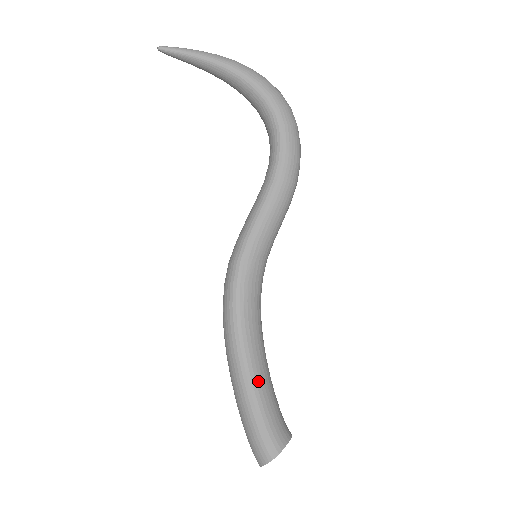
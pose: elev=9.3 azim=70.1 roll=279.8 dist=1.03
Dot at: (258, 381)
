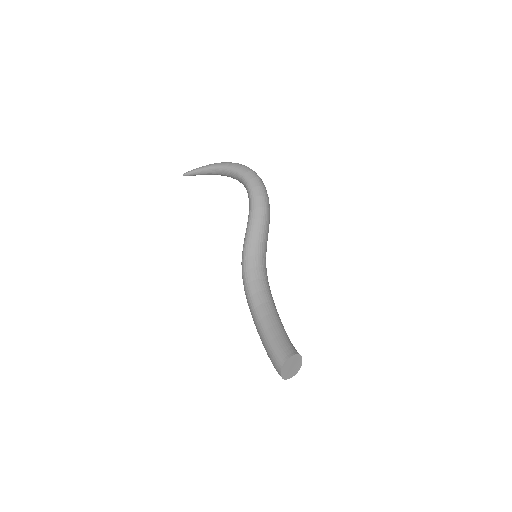
Dot at: (268, 324)
